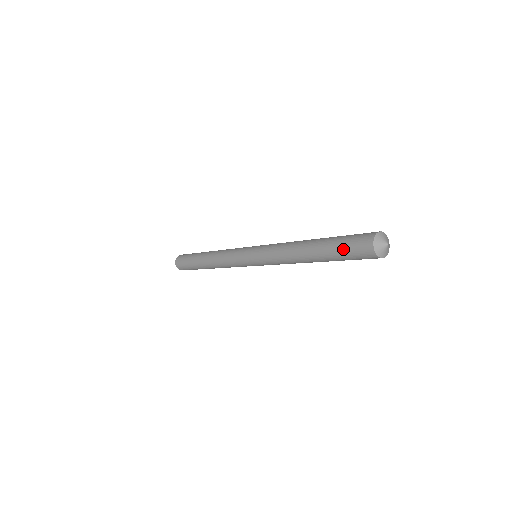
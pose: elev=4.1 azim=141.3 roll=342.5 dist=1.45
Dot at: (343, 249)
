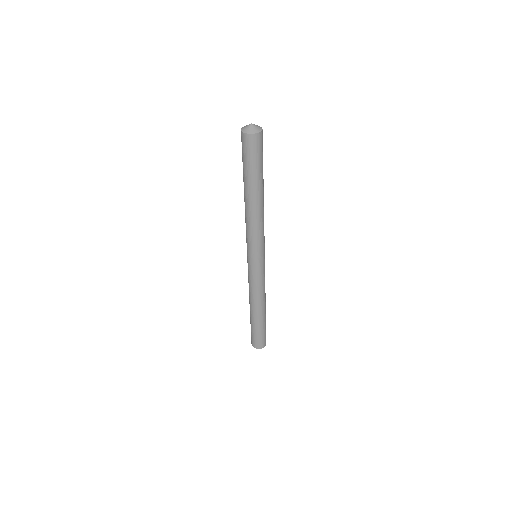
Dot at: (242, 158)
